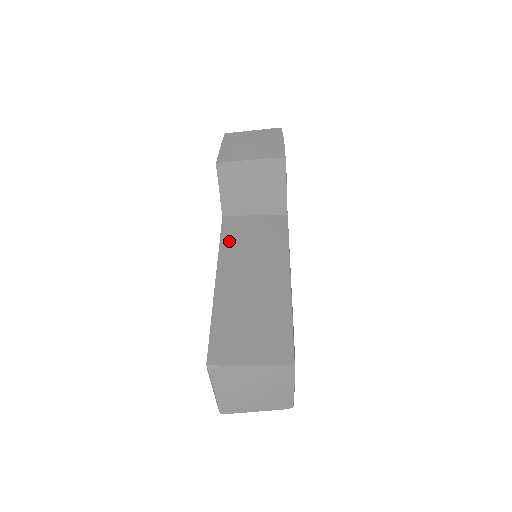
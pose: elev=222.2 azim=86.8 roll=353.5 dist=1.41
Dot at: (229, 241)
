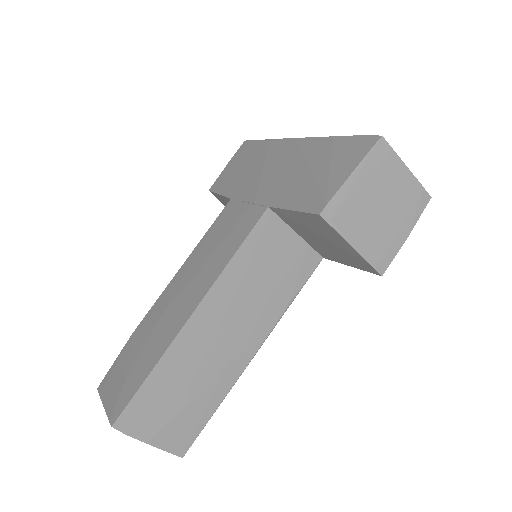
Dot at: (244, 261)
